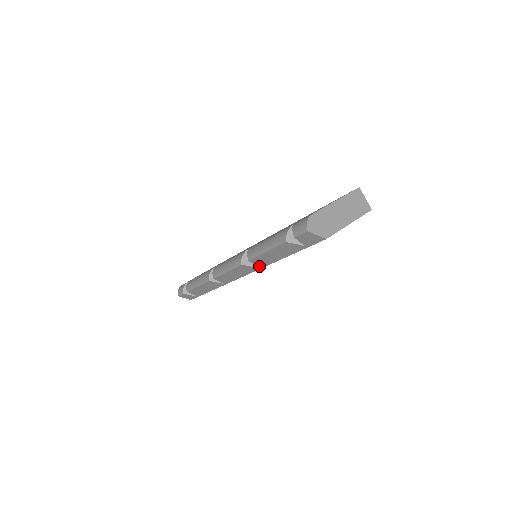
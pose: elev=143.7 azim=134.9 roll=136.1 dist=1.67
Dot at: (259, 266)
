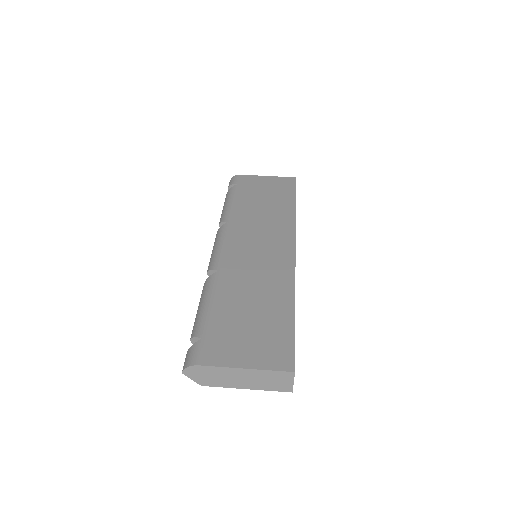
Dot at: occluded
